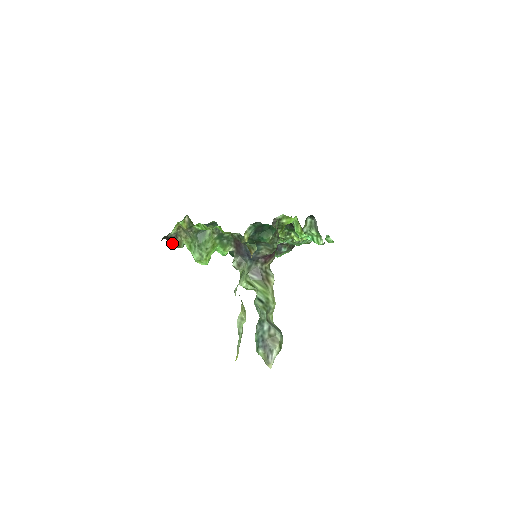
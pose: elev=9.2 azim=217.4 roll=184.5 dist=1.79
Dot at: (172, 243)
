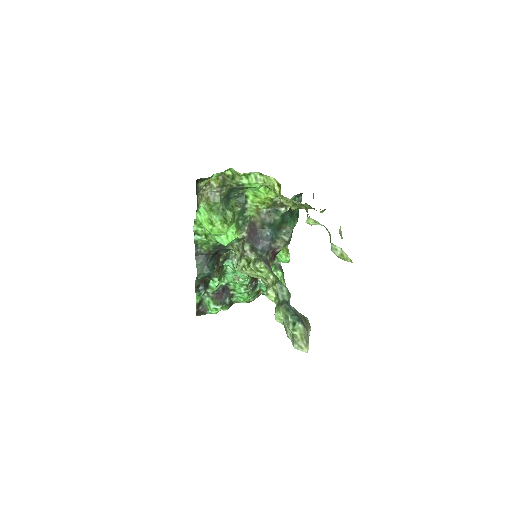
Dot at: occluded
